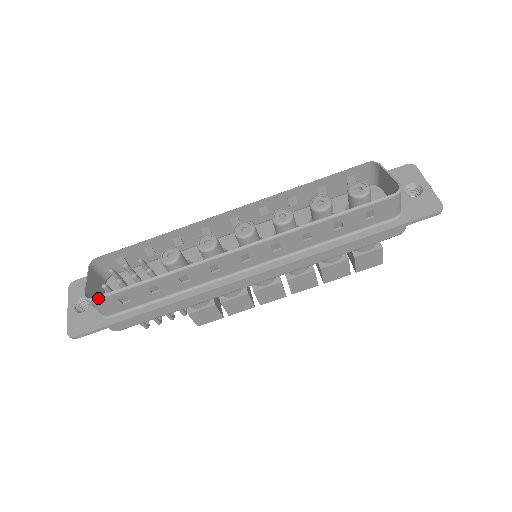
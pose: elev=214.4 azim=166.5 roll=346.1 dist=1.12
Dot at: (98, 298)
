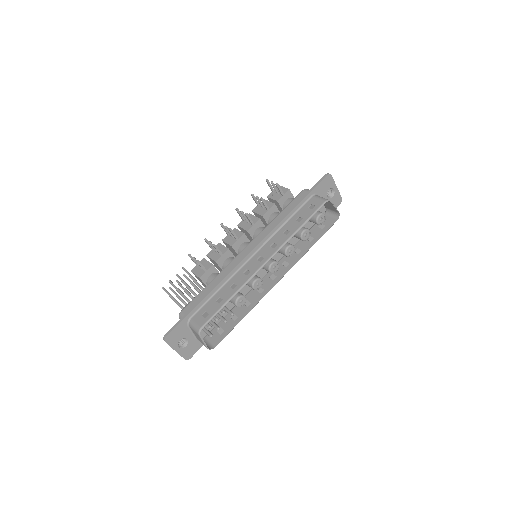
Dot at: occluded
